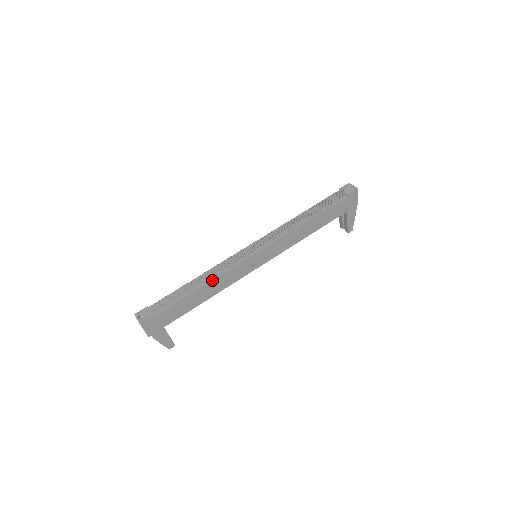
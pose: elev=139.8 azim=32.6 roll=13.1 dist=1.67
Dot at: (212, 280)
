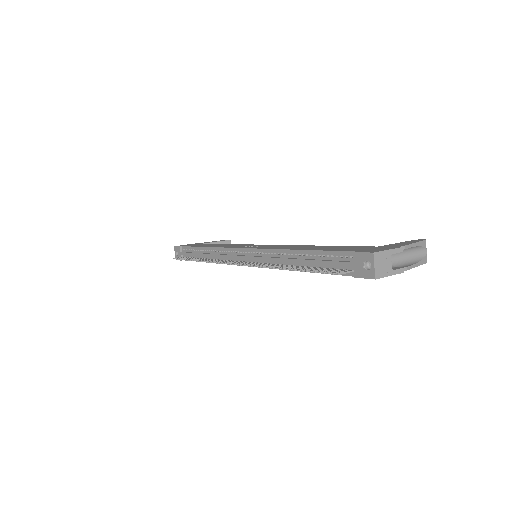
Dot at: occluded
